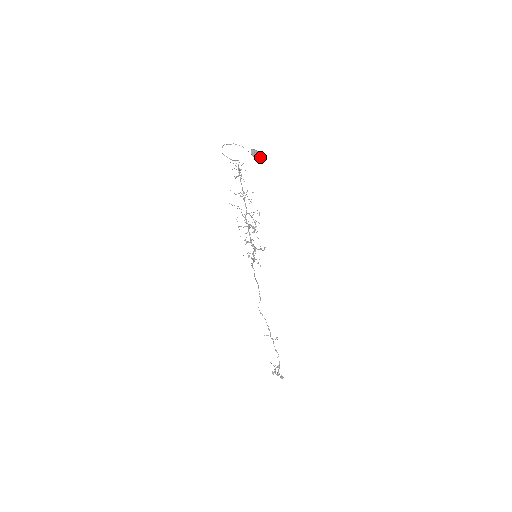
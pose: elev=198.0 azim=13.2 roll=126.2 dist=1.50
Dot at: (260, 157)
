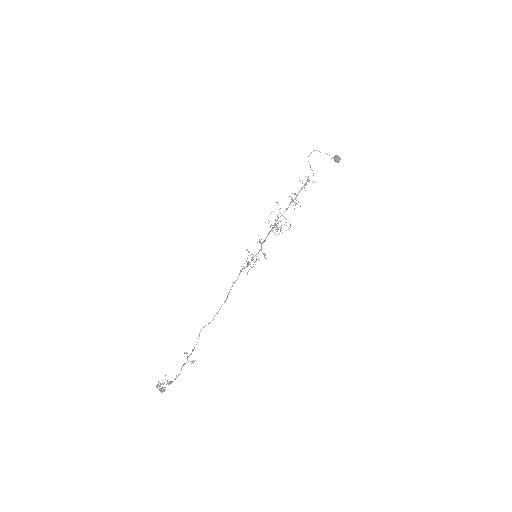
Dot at: occluded
